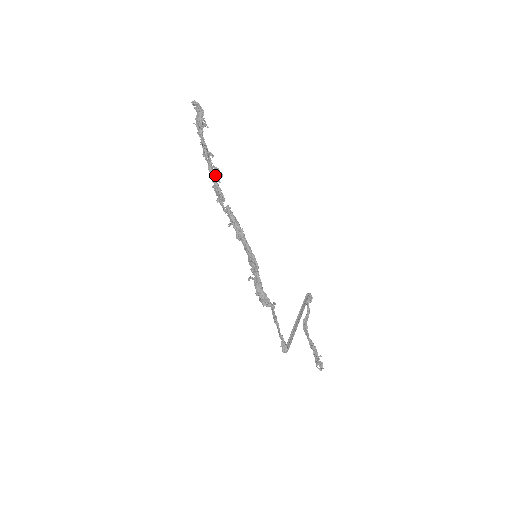
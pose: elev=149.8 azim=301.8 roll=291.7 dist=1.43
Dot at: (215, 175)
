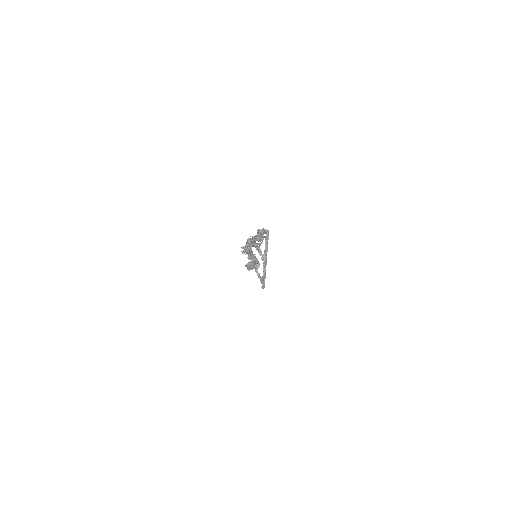
Dot at: occluded
